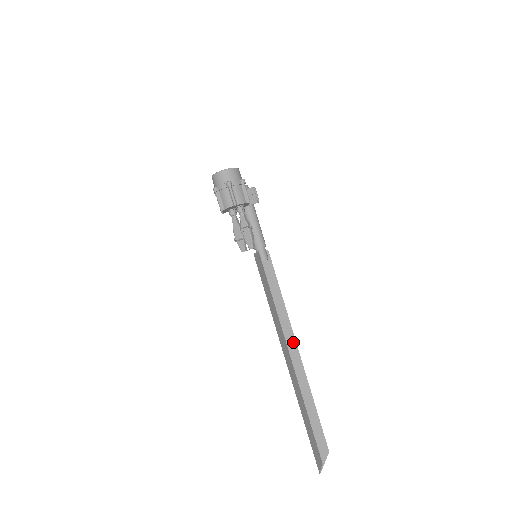
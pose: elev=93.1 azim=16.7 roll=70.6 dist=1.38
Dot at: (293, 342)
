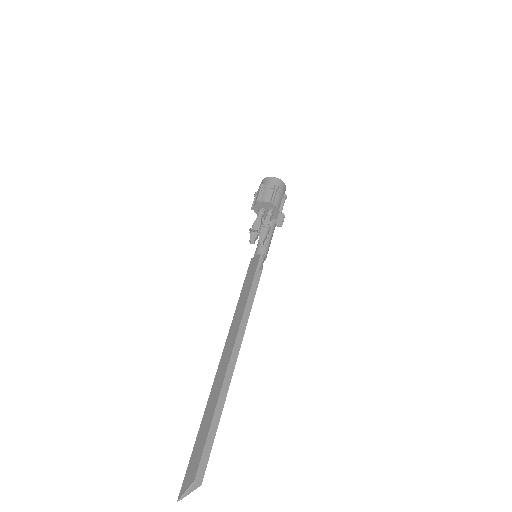
Dot at: (237, 350)
